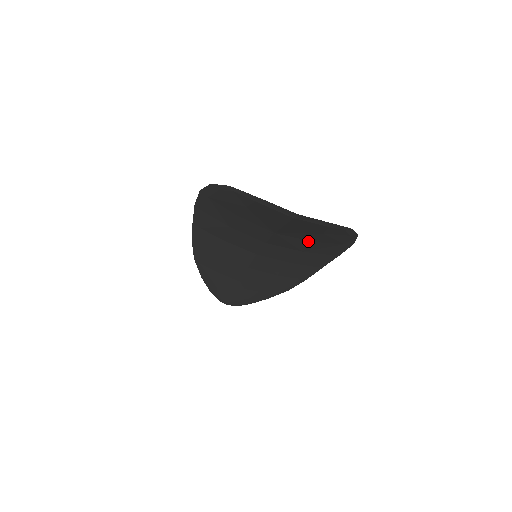
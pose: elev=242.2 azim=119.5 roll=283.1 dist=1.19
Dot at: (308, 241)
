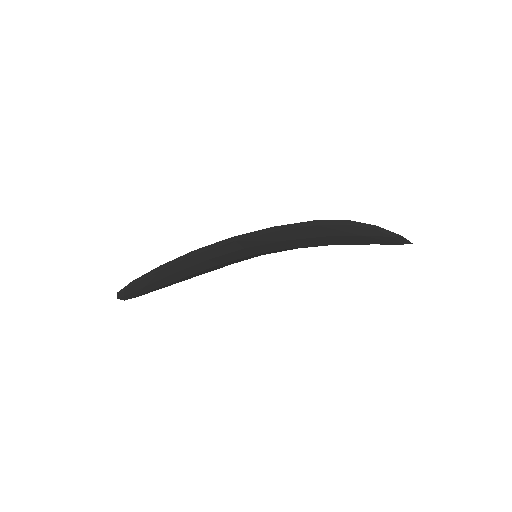
Dot at: occluded
